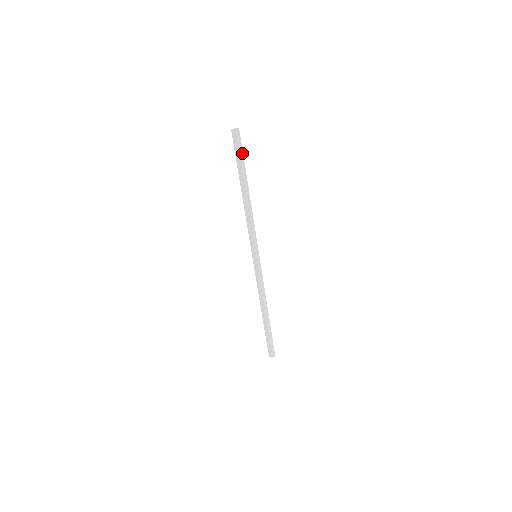
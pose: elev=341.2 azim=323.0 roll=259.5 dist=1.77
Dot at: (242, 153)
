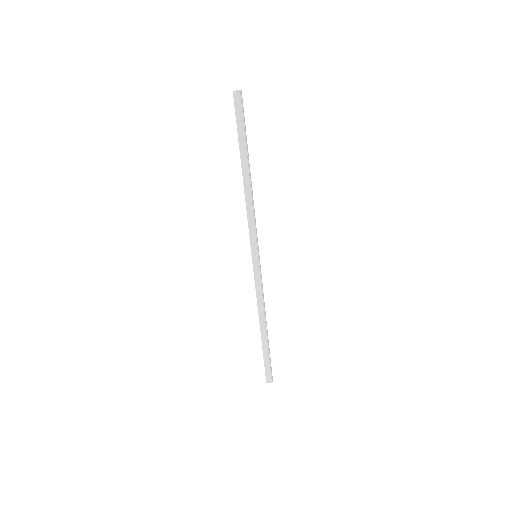
Dot at: occluded
